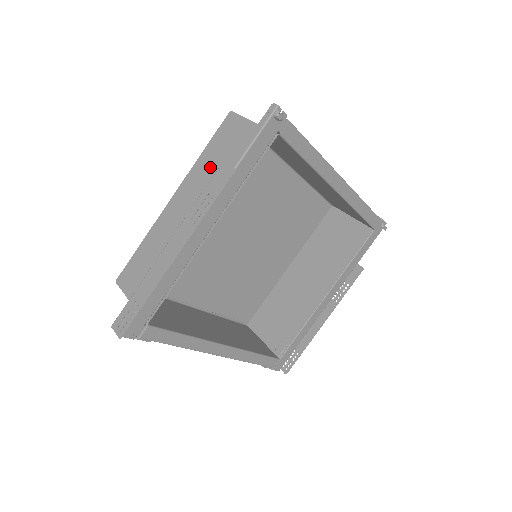
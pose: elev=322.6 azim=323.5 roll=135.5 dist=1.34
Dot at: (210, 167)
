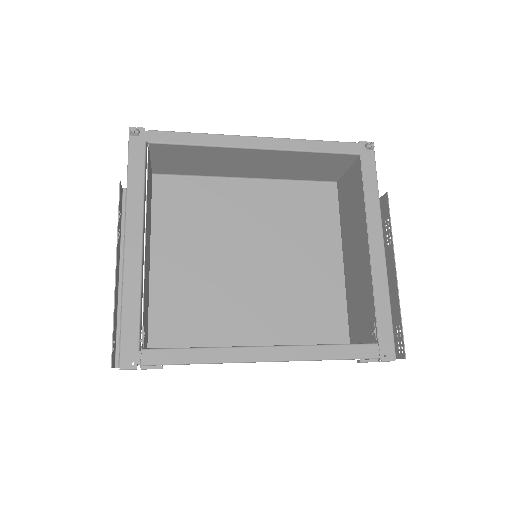
Dot at: (149, 212)
